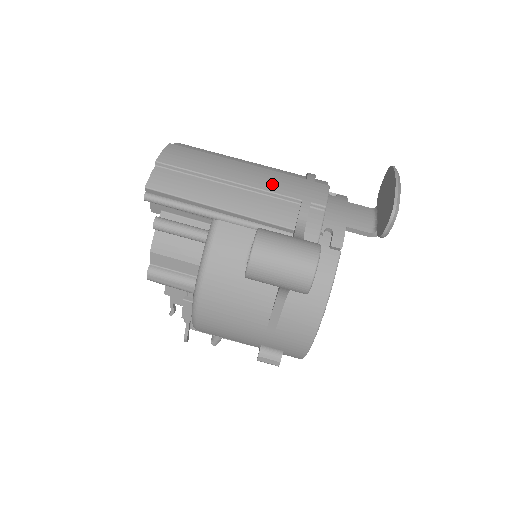
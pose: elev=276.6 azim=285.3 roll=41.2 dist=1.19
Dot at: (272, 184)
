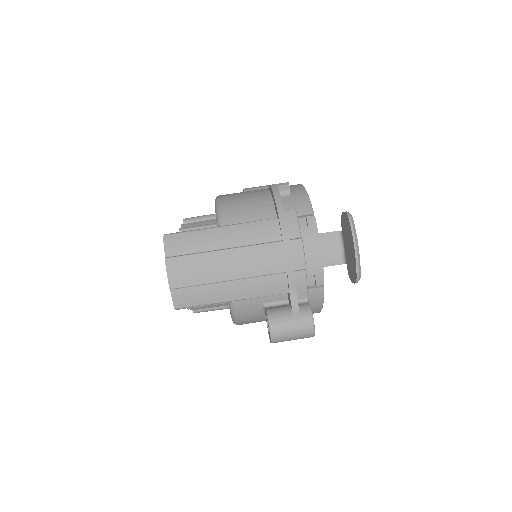
Dot at: (260, 267)
